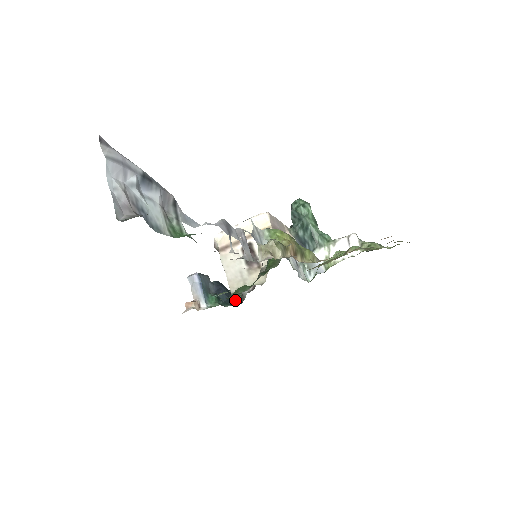
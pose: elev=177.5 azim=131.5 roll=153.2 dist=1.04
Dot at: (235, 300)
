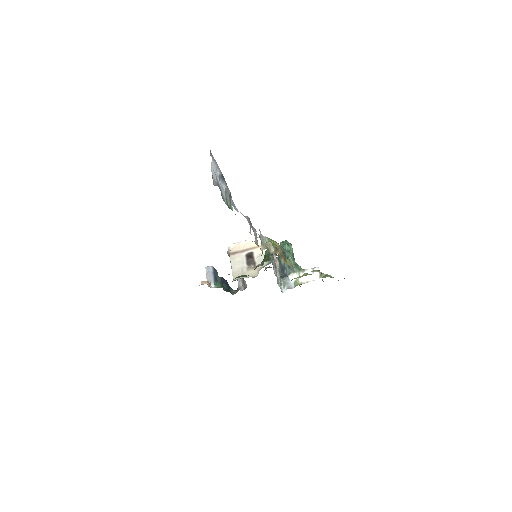
Dot at: (232, 292)
